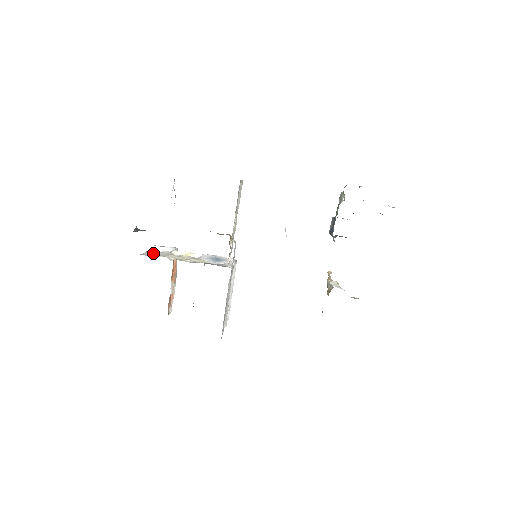
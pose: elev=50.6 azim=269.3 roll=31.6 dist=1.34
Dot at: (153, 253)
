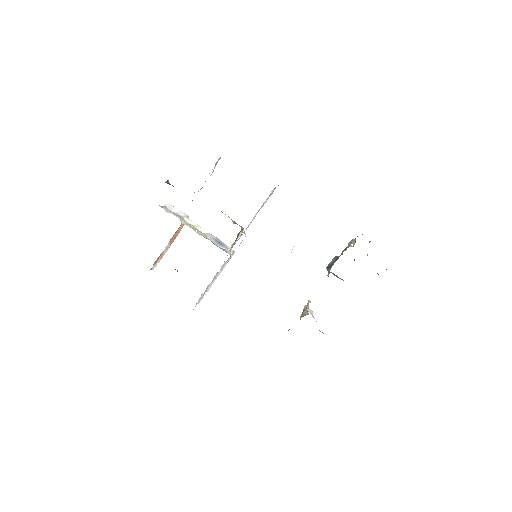
Dot at: (168, 210)
